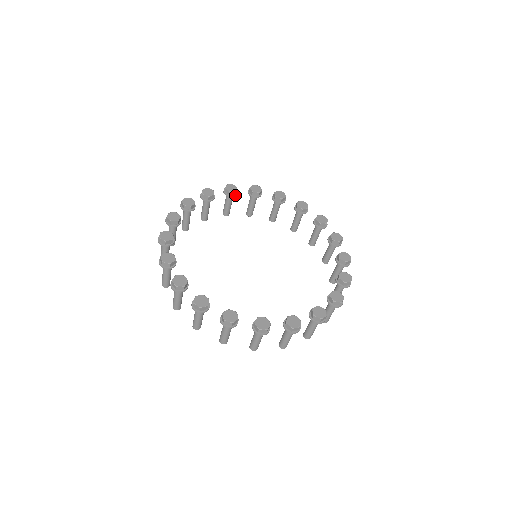
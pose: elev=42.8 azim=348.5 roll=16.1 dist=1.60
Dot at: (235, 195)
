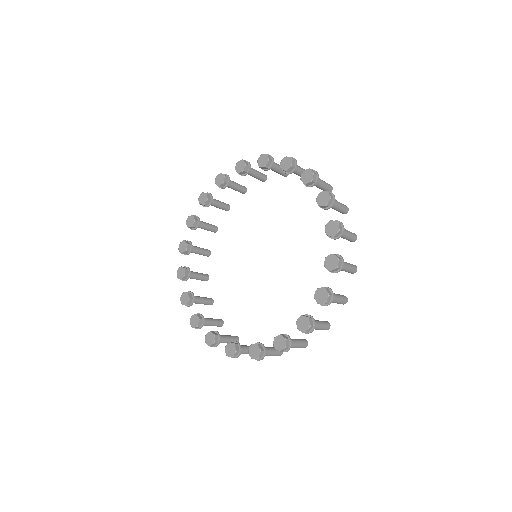
Dot at: (227, 184)
